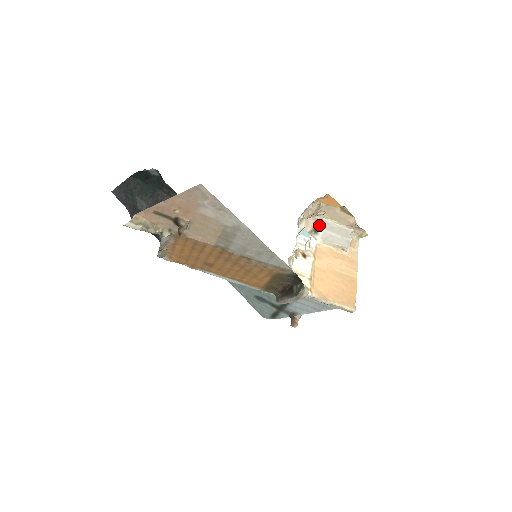
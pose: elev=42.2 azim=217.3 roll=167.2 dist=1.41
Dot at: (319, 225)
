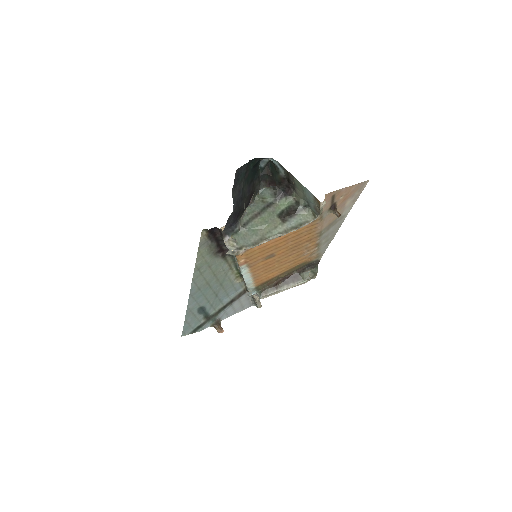
Dot at: occluded
